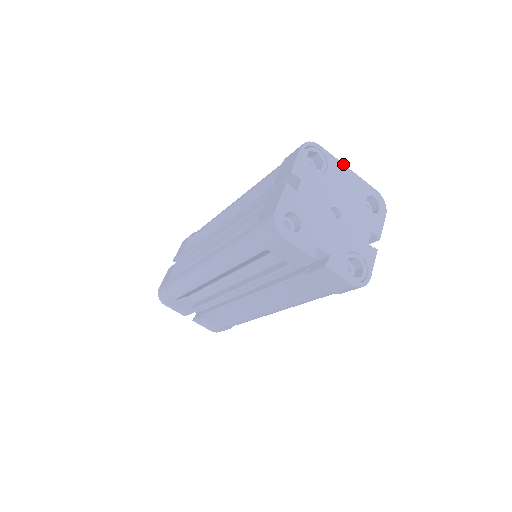
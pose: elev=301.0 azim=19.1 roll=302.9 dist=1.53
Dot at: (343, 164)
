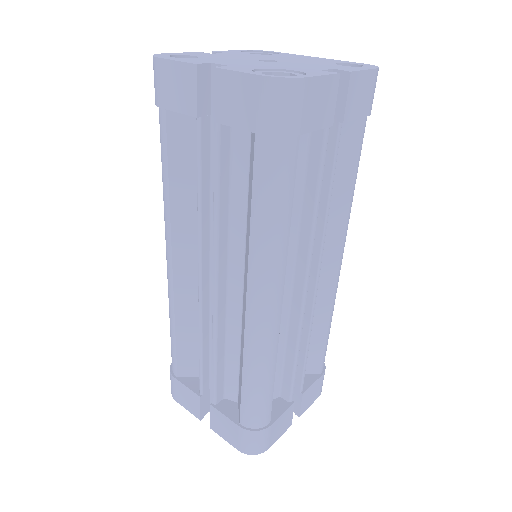
Dot at: (307, 56)
